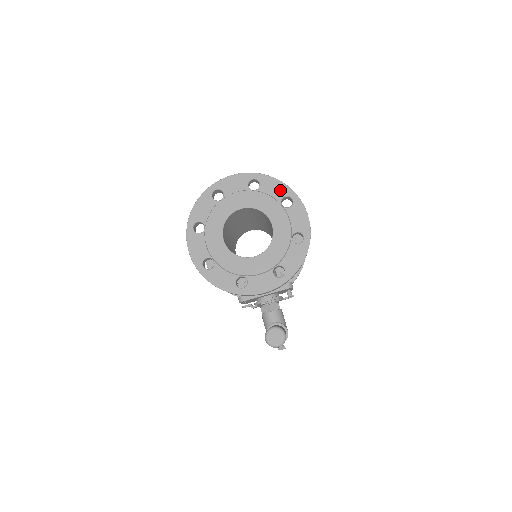
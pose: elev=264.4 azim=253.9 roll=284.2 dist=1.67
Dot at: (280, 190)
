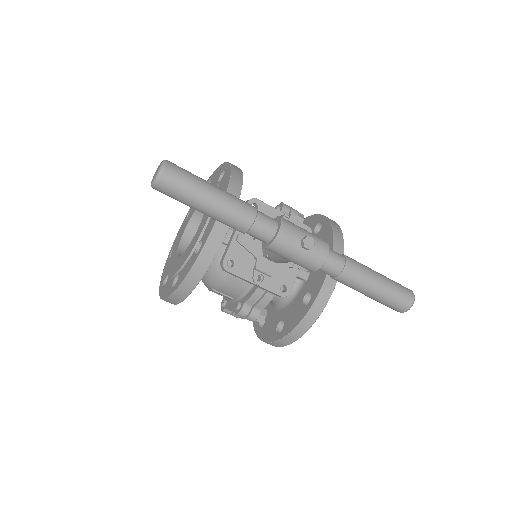
Dot at: occluded
